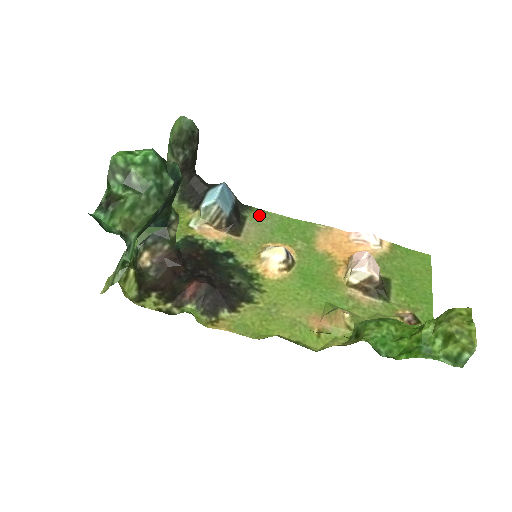
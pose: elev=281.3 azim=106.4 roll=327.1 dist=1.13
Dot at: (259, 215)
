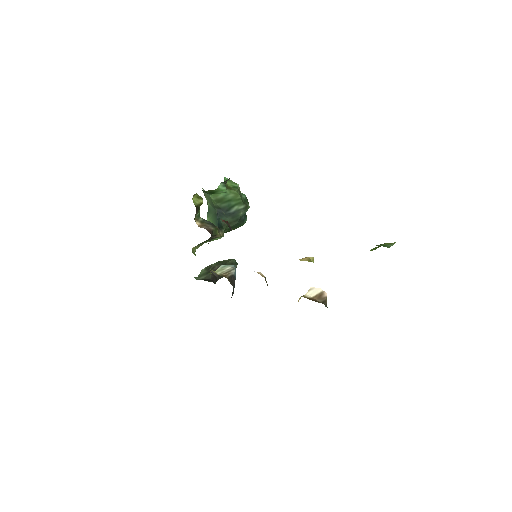
Dot at: occluded
